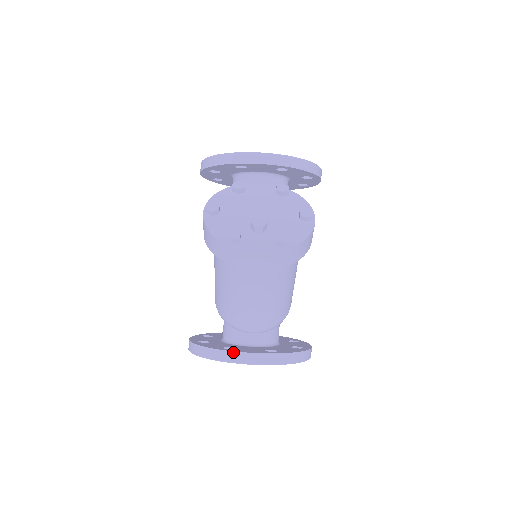
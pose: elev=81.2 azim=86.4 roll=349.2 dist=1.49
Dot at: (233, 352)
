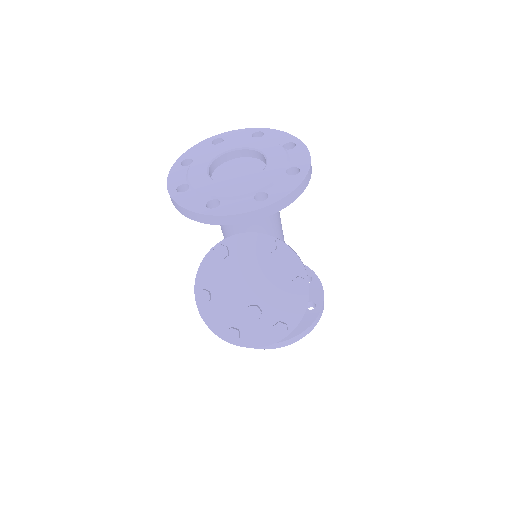
Dot at: occluded
